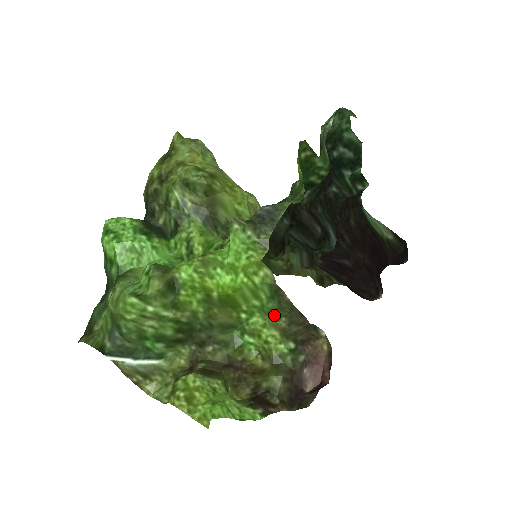
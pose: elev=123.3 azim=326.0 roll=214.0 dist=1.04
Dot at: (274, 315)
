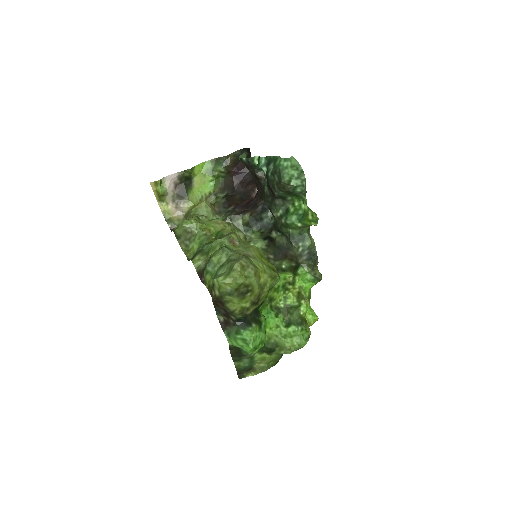
Dot at: occluded
